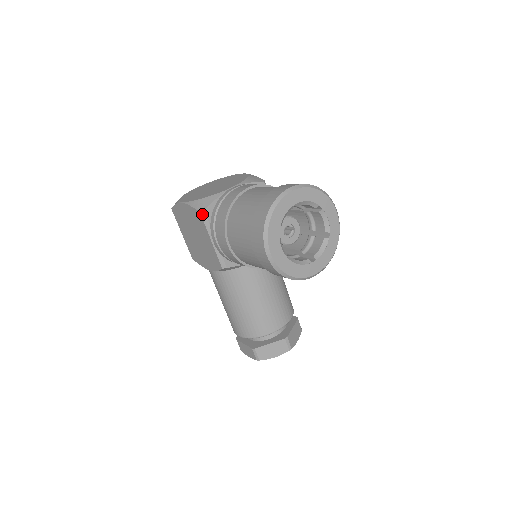
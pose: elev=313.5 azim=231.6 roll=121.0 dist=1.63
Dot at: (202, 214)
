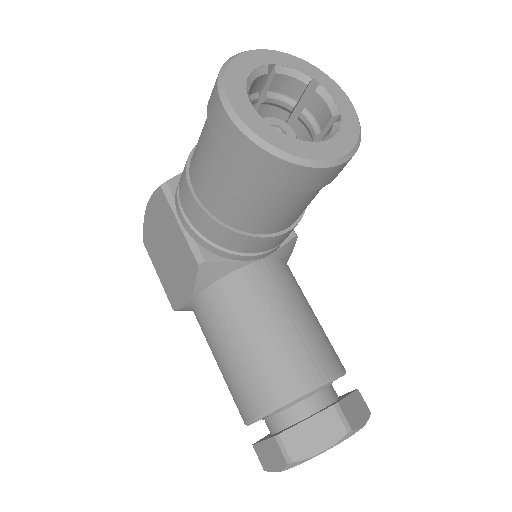
Dot at: (163, 187)
